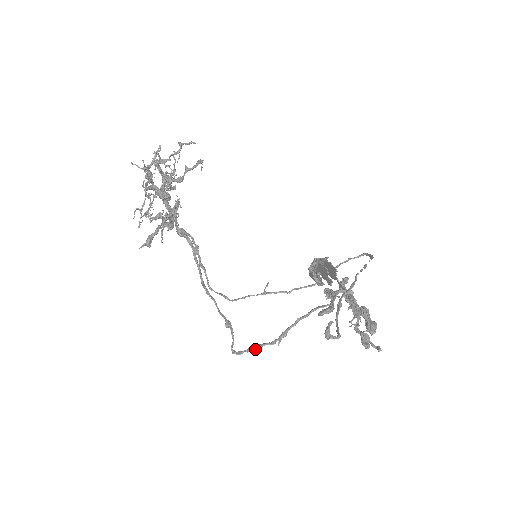
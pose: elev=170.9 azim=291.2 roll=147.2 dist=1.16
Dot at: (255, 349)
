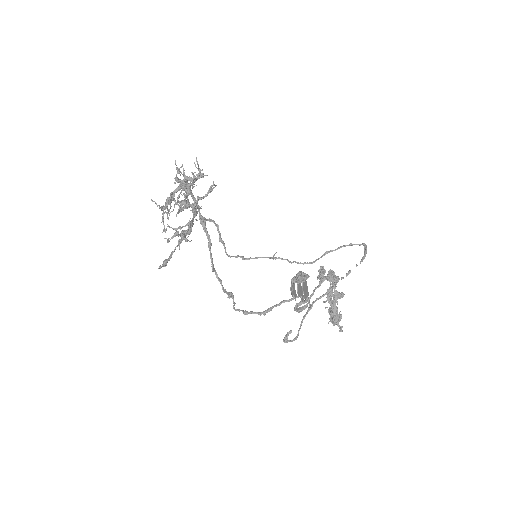
Dot at: occluded
